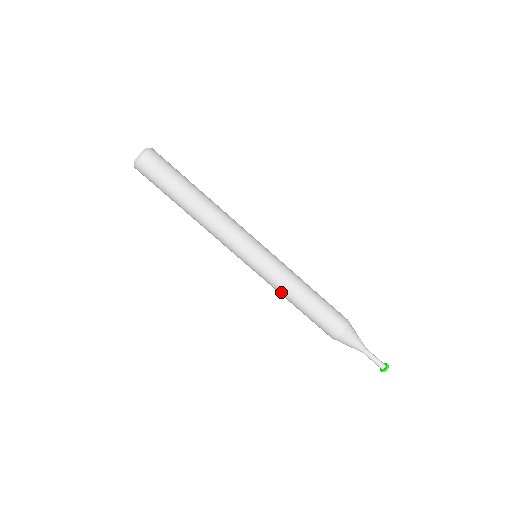
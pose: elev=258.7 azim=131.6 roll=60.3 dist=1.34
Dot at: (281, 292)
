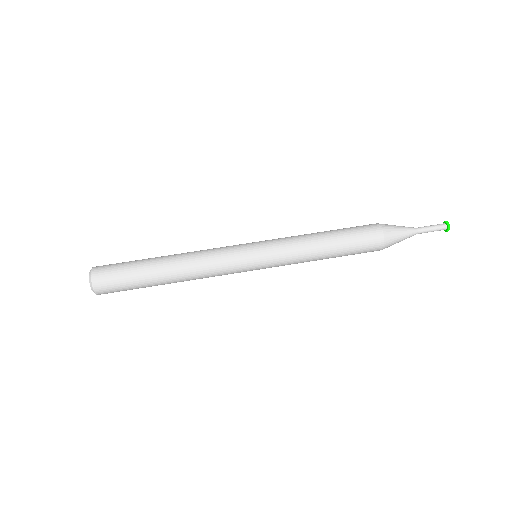
Dot at: (304, 254)
